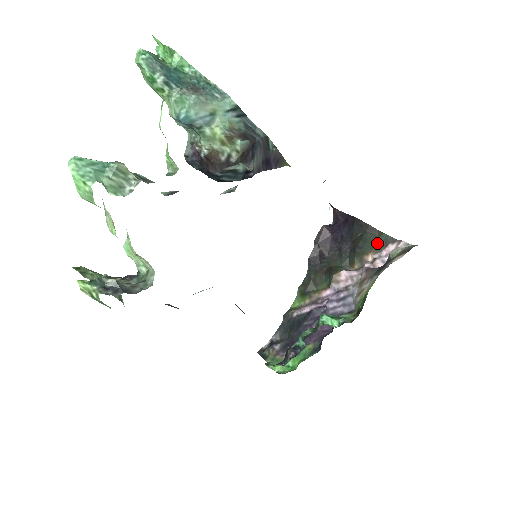
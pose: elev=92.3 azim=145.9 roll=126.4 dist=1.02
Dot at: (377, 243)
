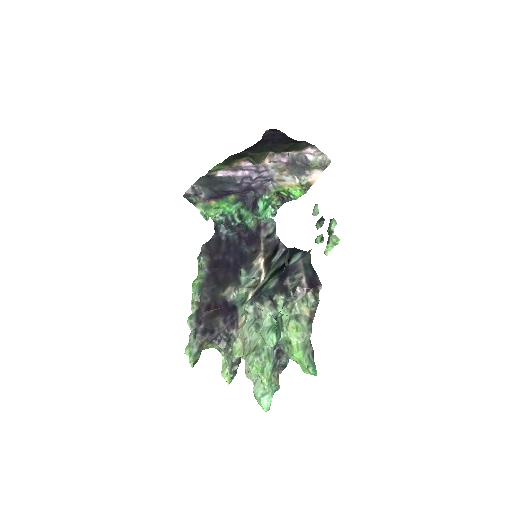
Dot at: (300, 147)
